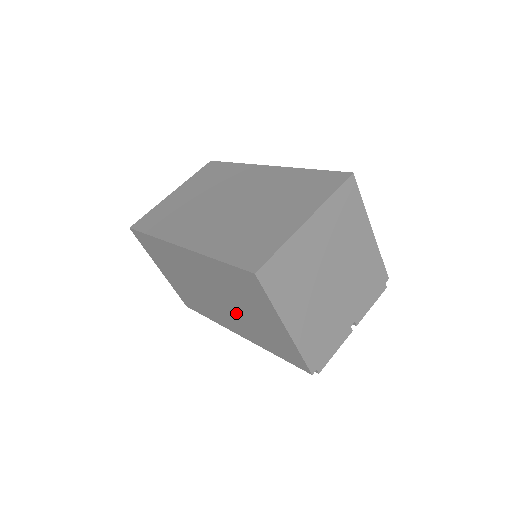
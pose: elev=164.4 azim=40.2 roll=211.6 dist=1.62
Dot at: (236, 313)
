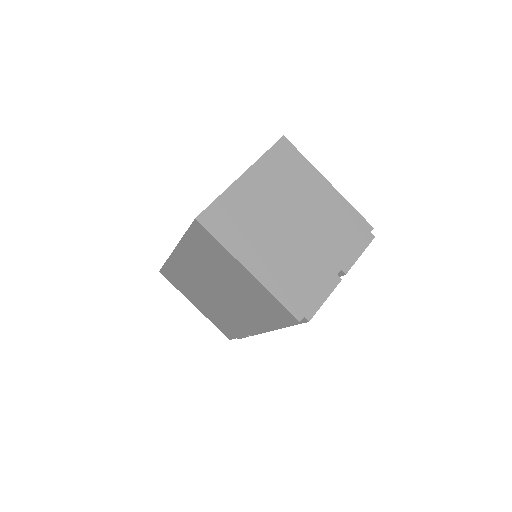
Dot at: (234, 297)
